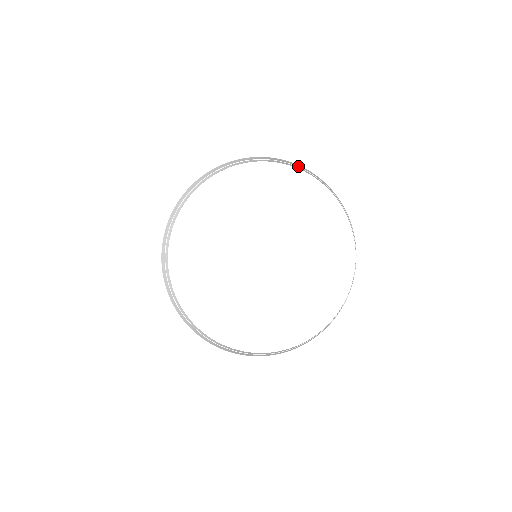
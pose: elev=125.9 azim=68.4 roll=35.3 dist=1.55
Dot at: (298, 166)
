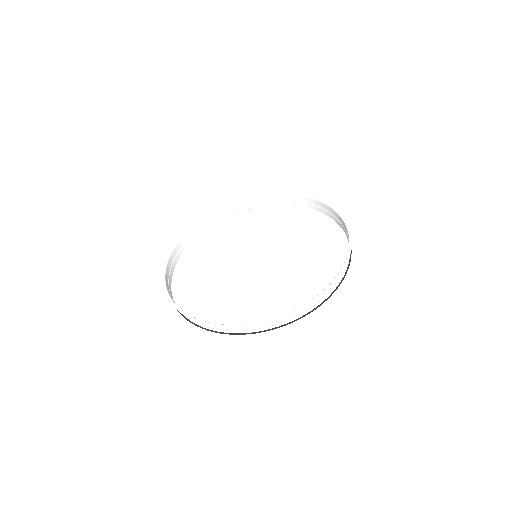
Dot at: (290, 199)
